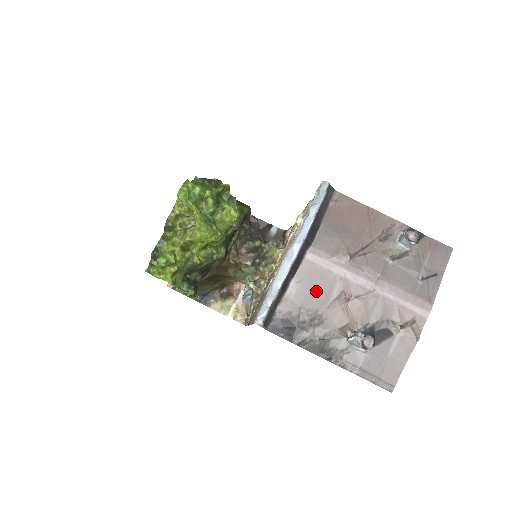
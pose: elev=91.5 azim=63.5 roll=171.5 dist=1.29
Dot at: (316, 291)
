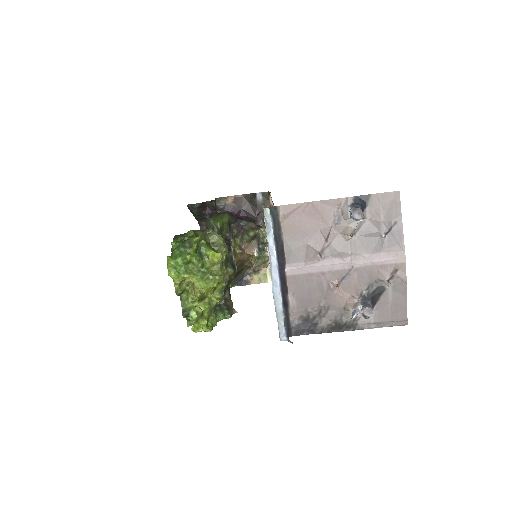
Dot at: (310, 293)
